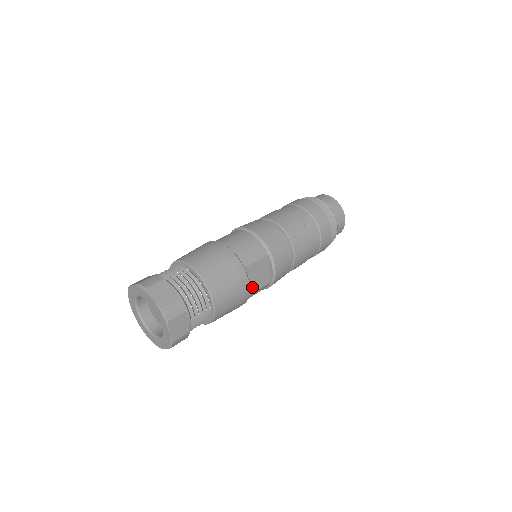
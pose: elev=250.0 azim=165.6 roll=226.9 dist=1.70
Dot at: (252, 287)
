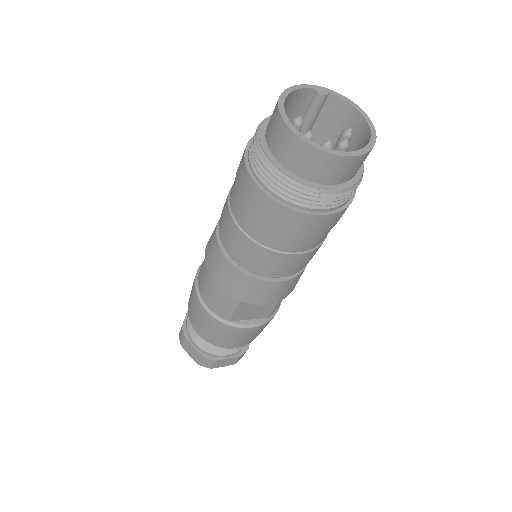
Dot at: (262, 314)
